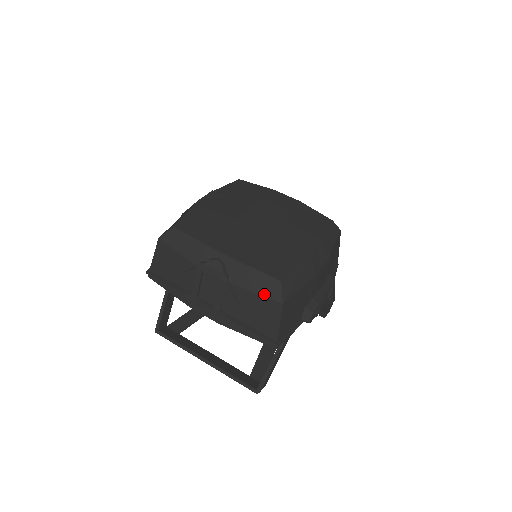
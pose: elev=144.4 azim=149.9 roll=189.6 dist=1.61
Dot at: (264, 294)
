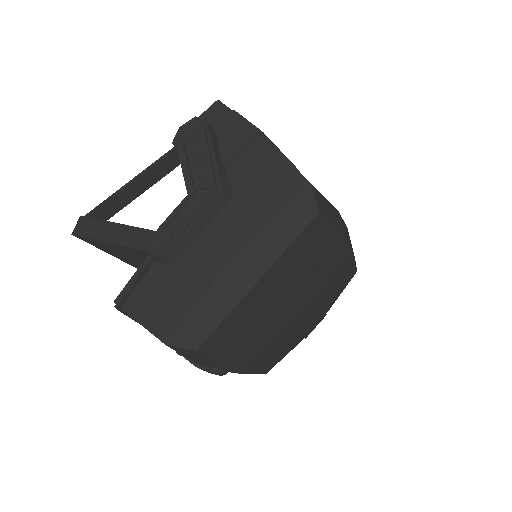
Dot at: occluded
